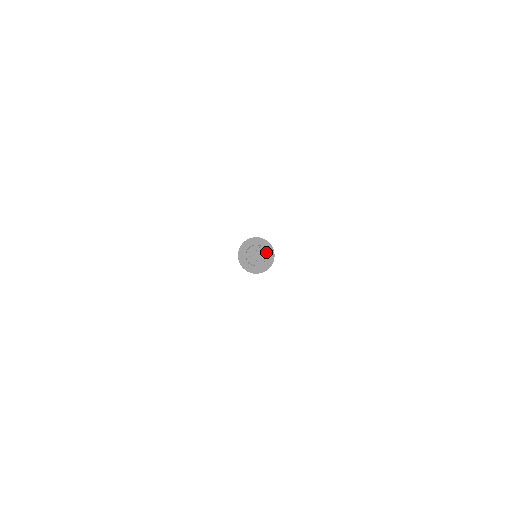
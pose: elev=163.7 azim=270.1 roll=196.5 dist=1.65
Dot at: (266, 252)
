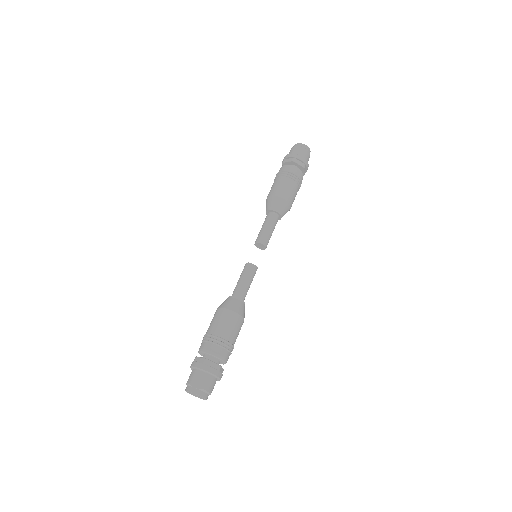
Dot at: (205, 393)
